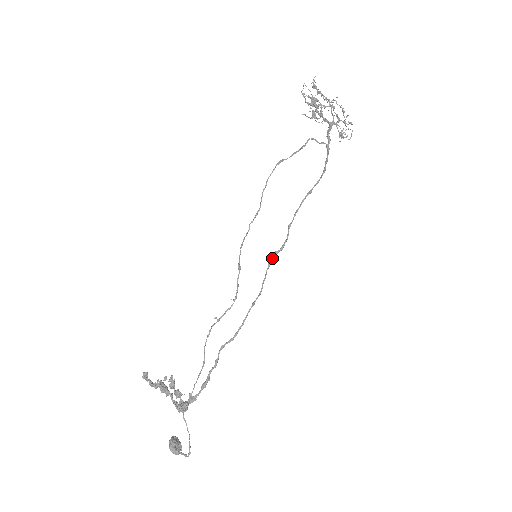
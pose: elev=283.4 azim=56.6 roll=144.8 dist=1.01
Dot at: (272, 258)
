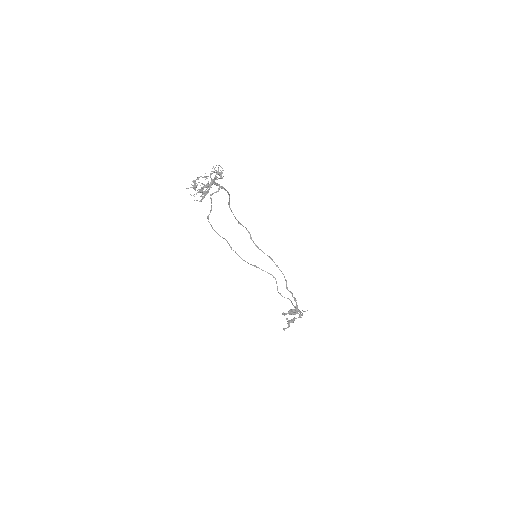
Dot at: occluded
